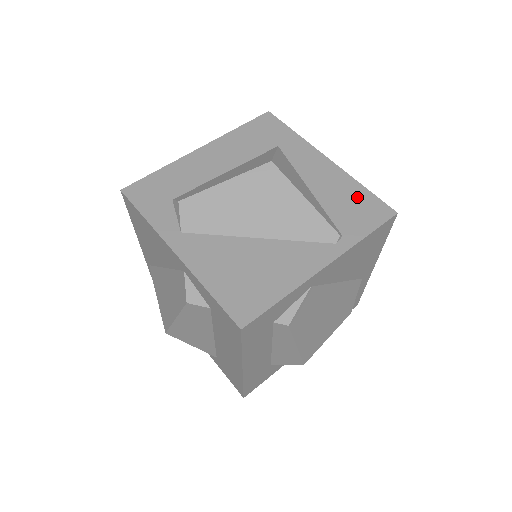
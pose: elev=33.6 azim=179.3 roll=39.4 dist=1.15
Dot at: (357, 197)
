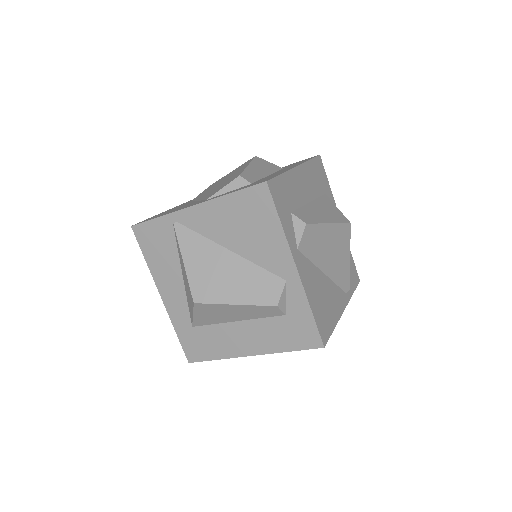
Dot at: (350, 260)
